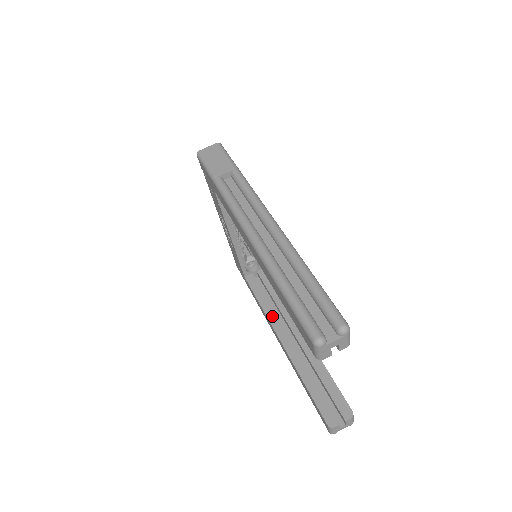
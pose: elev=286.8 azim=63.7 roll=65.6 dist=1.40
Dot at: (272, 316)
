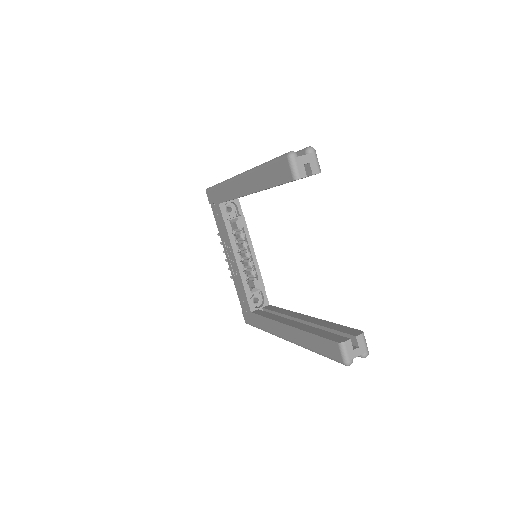
Dot at: (277, 318)
